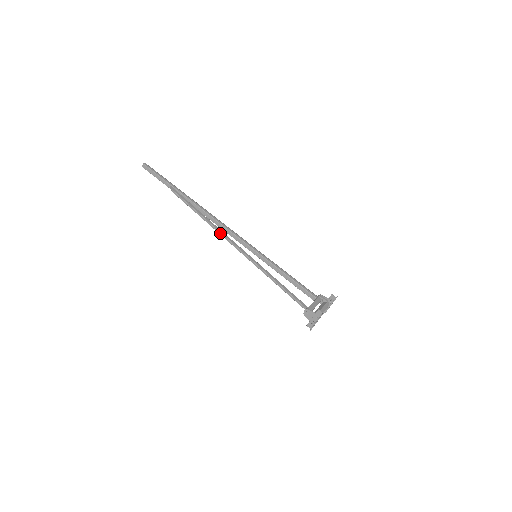
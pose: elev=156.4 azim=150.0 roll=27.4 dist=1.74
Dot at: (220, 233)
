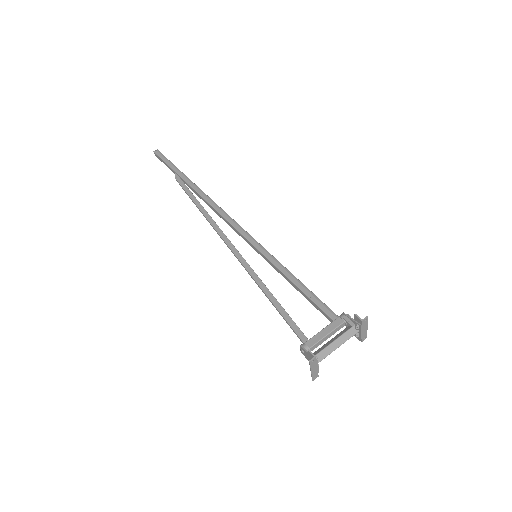
Dot at: (214, 229)
